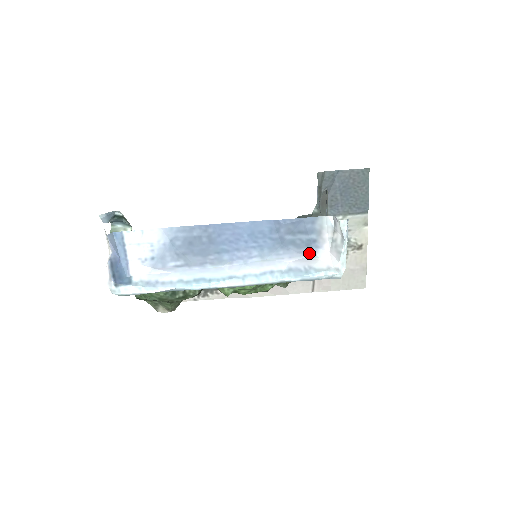
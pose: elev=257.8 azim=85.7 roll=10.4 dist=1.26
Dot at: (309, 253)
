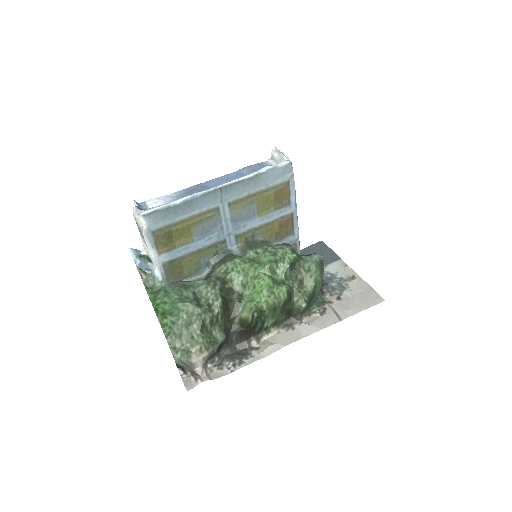
Dot at: occluded
